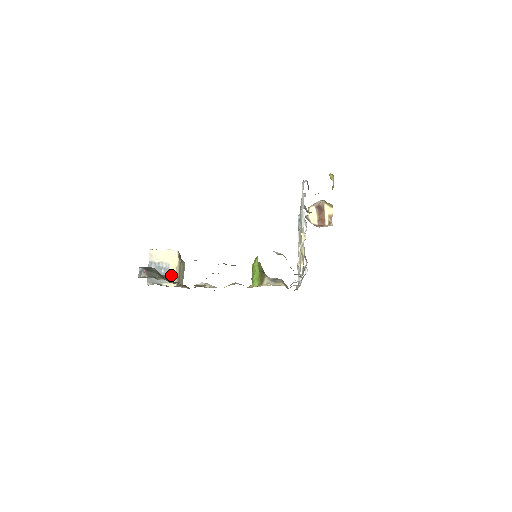
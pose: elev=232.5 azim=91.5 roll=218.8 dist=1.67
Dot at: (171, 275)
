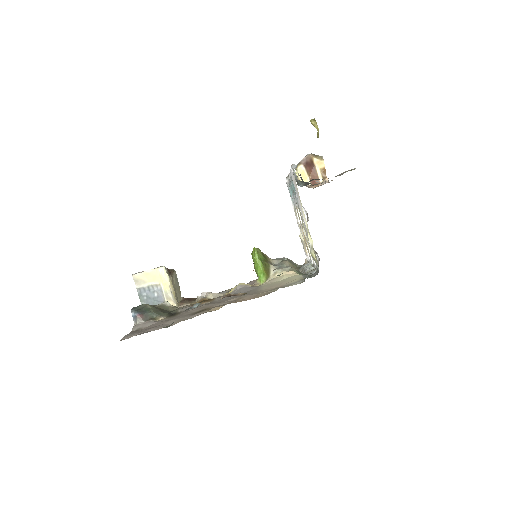
Dot at: (167, 296)
